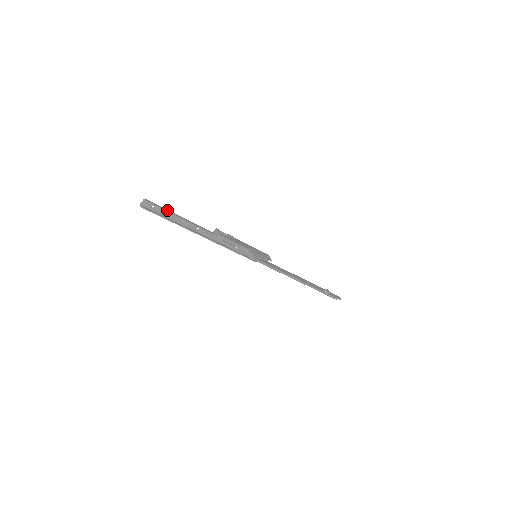
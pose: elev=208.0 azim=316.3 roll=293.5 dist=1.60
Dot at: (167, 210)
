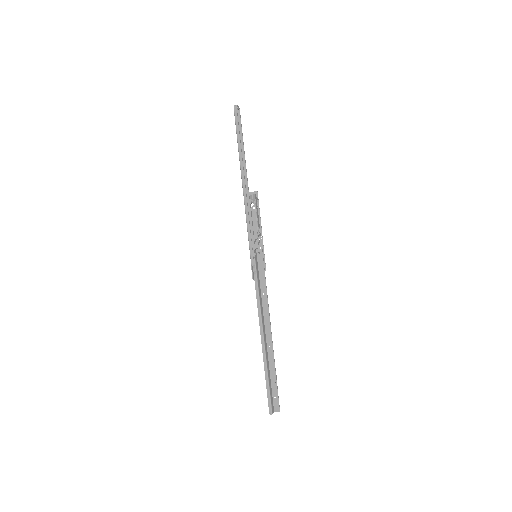
Dot at: (241, 133)
